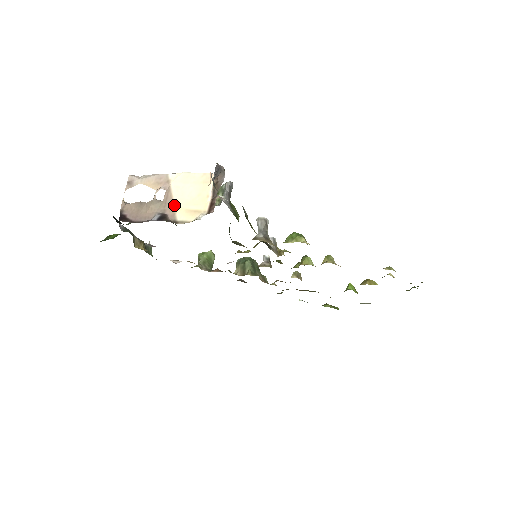
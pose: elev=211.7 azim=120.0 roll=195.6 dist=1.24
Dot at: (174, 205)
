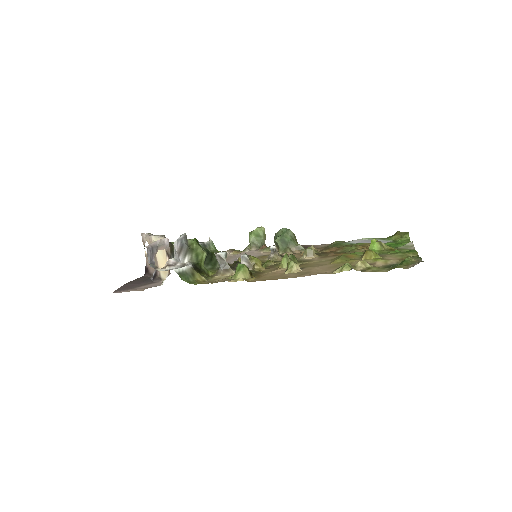
Dot at: (158, 264)
